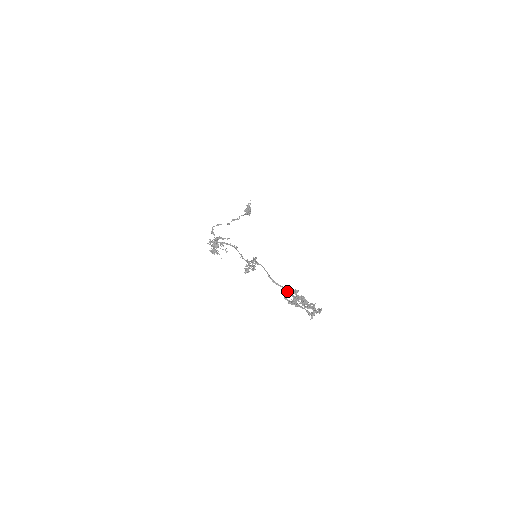
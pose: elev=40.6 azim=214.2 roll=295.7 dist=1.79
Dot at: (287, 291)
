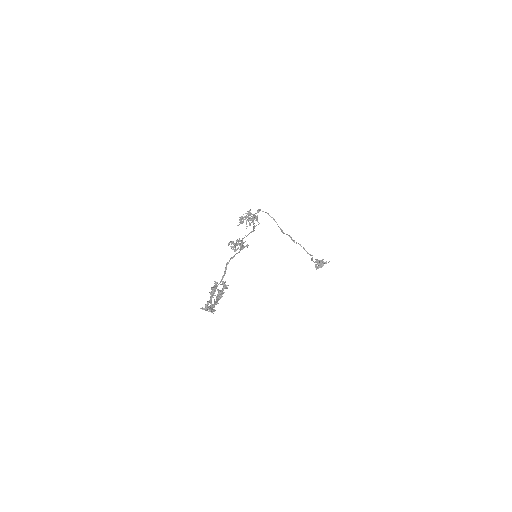
Dot at: (222, 278)
